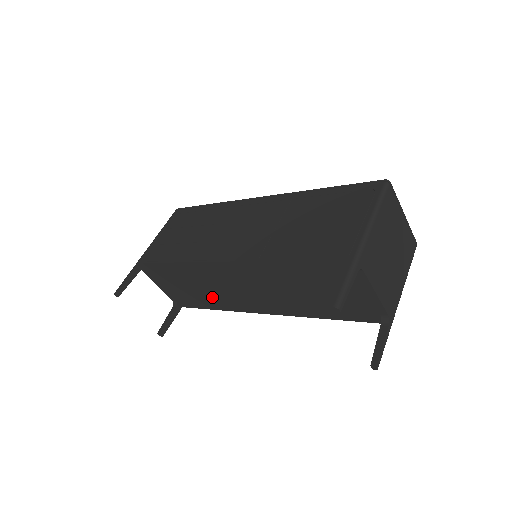
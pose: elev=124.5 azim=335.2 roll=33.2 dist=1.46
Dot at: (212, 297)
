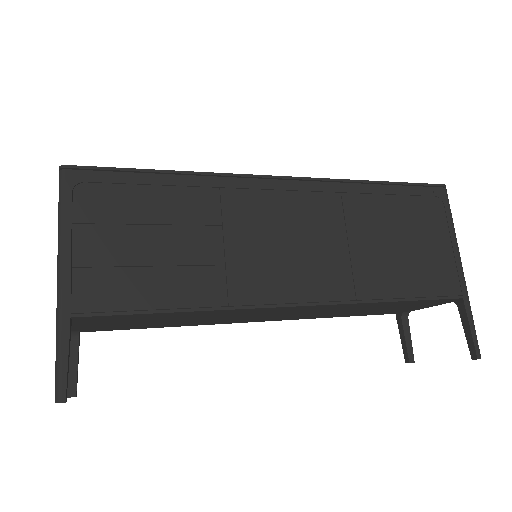
Dot at: (187, 322)
